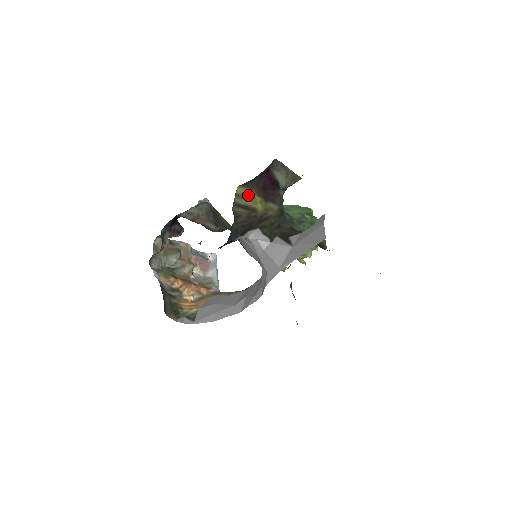
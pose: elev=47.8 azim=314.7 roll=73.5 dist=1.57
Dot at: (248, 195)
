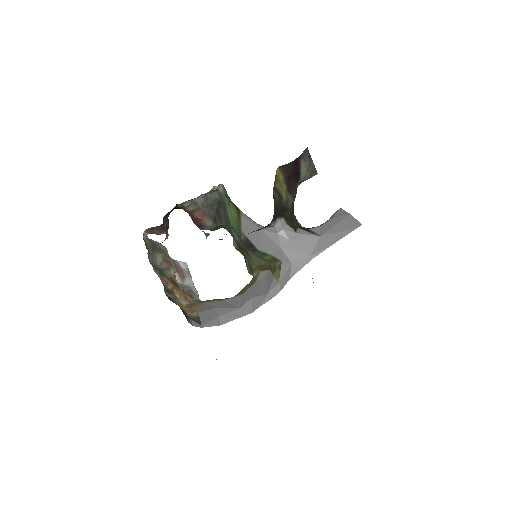
Dot at: (280, 180)
